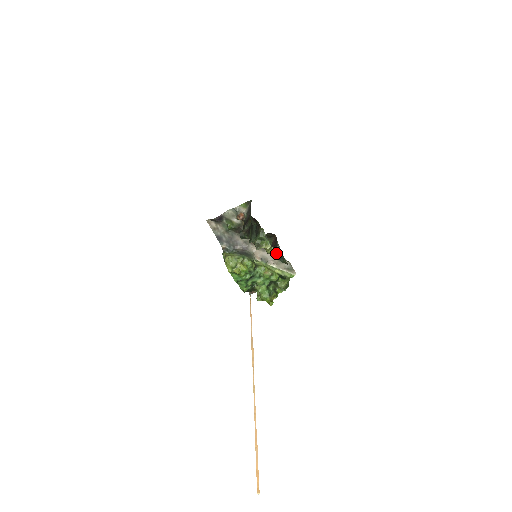
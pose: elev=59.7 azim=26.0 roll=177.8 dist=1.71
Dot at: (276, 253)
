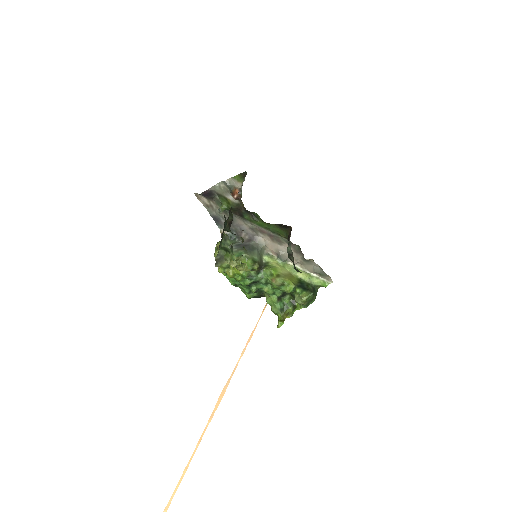
Dot at: occluded
